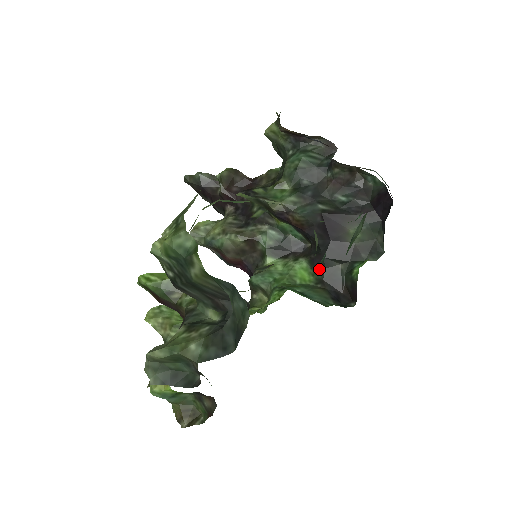
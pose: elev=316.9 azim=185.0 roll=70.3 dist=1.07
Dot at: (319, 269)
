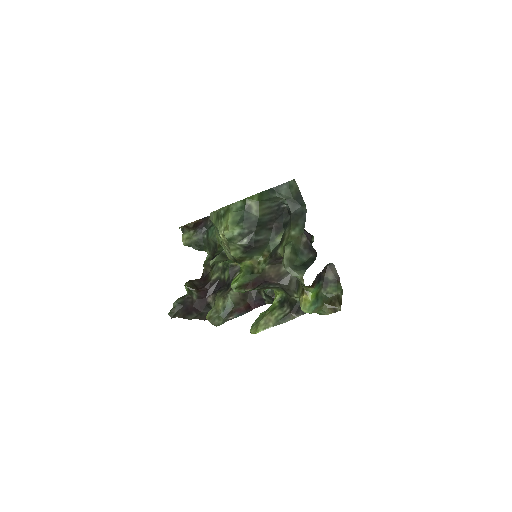
Dot at: occluded
